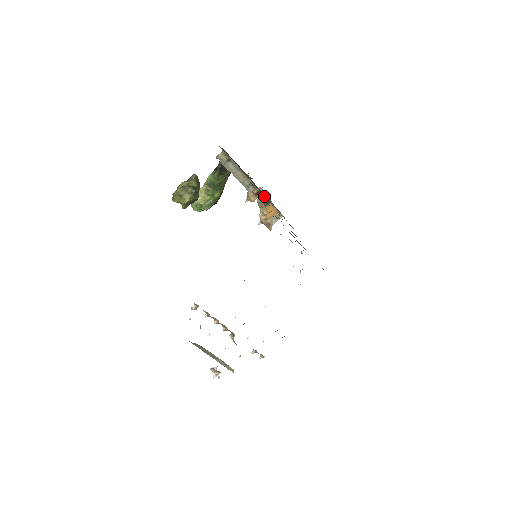
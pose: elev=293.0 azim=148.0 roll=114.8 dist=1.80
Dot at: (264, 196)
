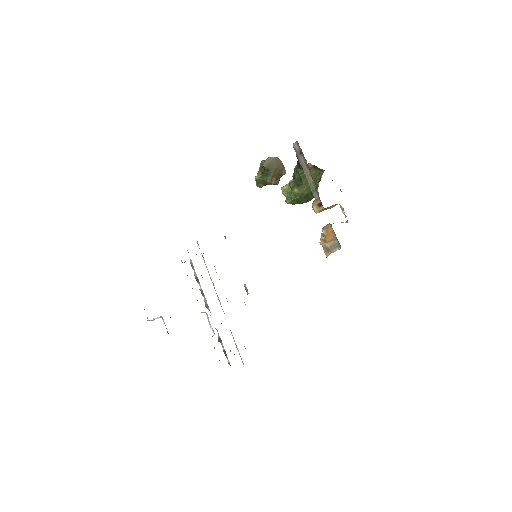
Dot at: occluded
